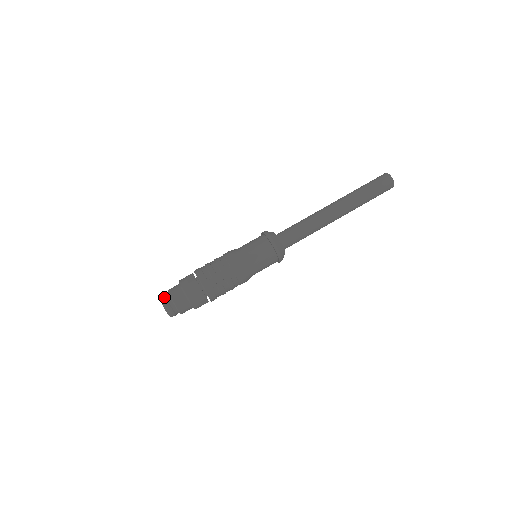
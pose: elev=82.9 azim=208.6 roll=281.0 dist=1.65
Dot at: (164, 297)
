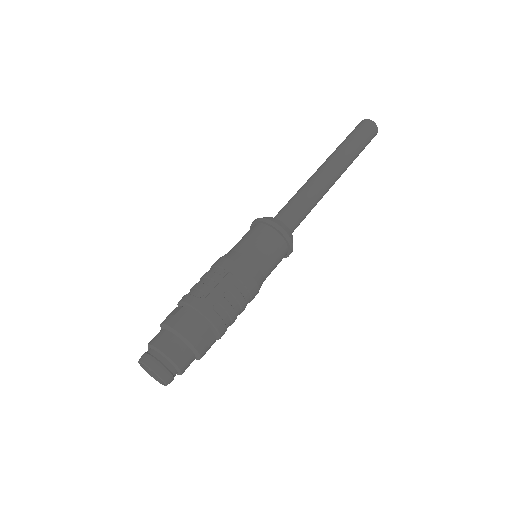
Dot at: (144, 354)
